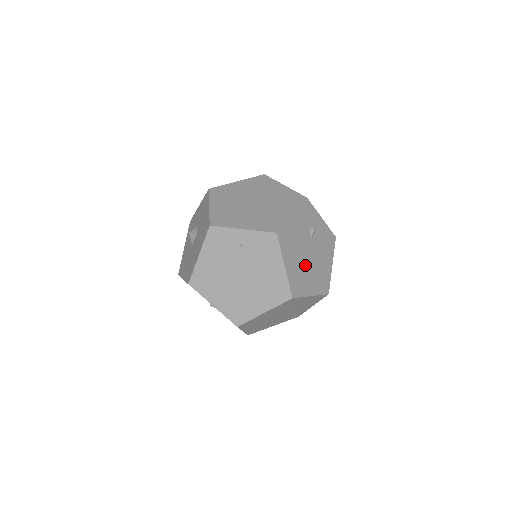
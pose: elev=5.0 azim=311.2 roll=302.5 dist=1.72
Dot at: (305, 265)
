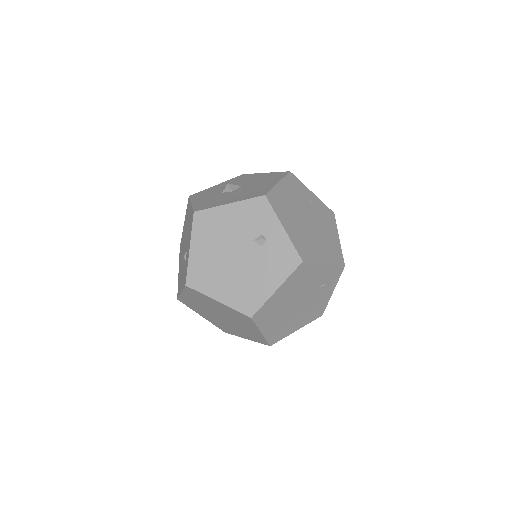
Dot at: occluded
